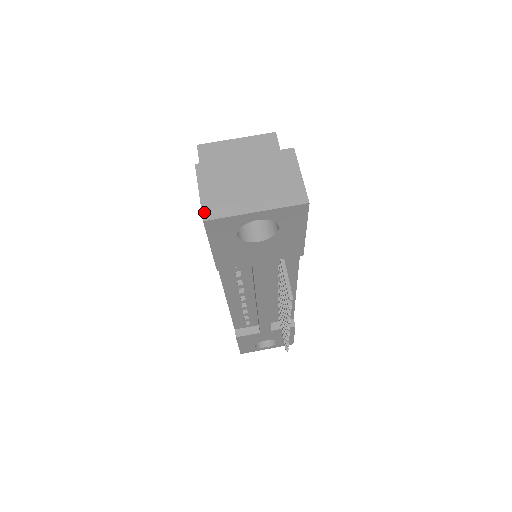
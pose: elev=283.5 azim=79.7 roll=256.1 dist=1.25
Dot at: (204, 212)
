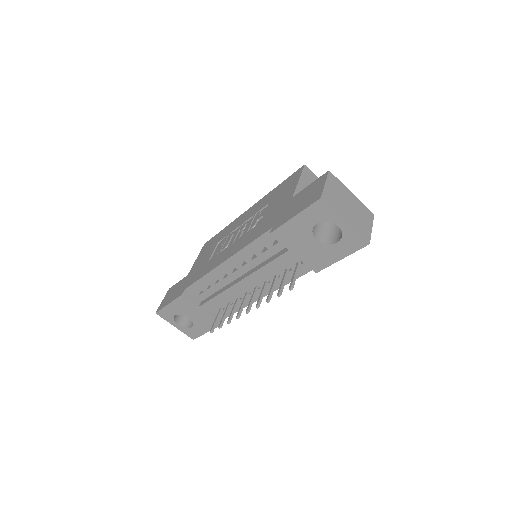
Dot at: (323, 195)
